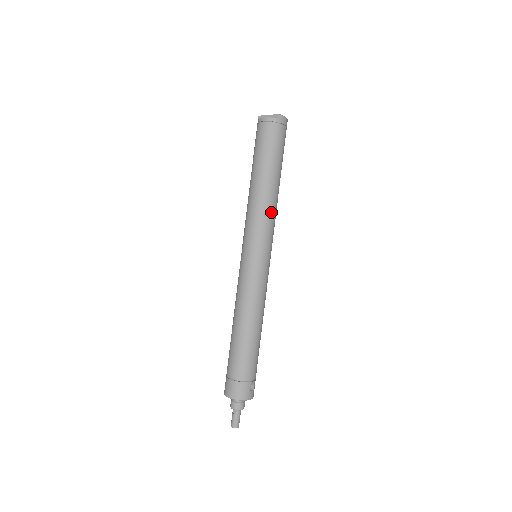
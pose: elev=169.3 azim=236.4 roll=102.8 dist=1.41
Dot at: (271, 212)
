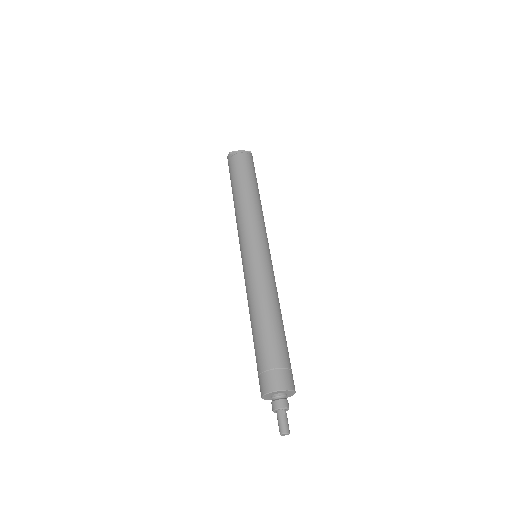
Dot at: (263, 218)
